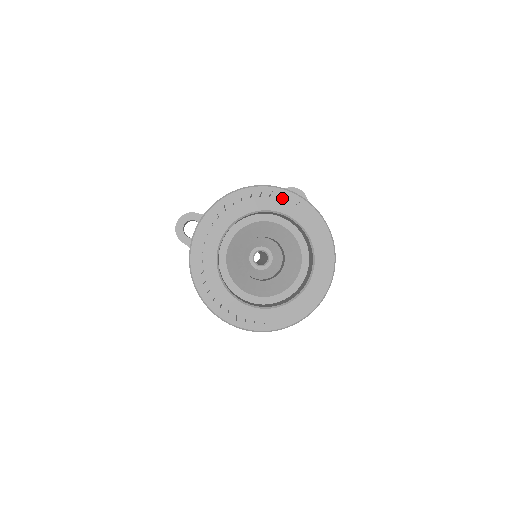
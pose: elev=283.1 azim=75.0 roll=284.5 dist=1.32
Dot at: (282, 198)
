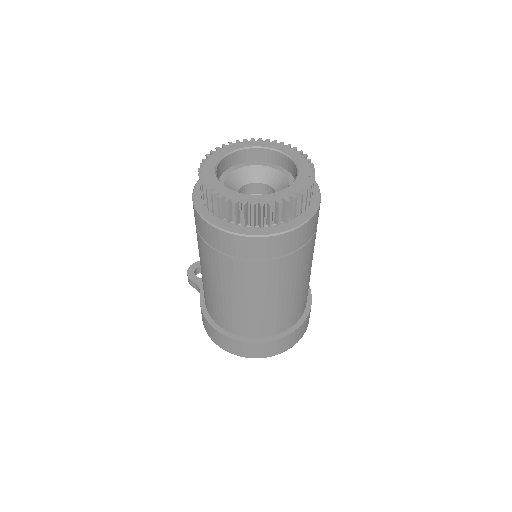
Dot at: (274, 142)
